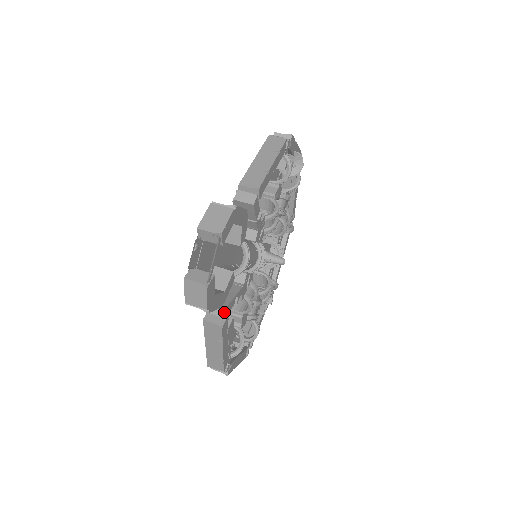
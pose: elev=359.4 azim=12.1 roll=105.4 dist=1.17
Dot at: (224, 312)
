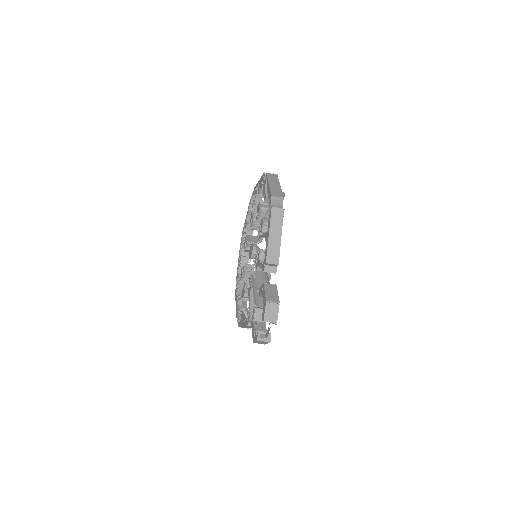
Dot at: occluded
